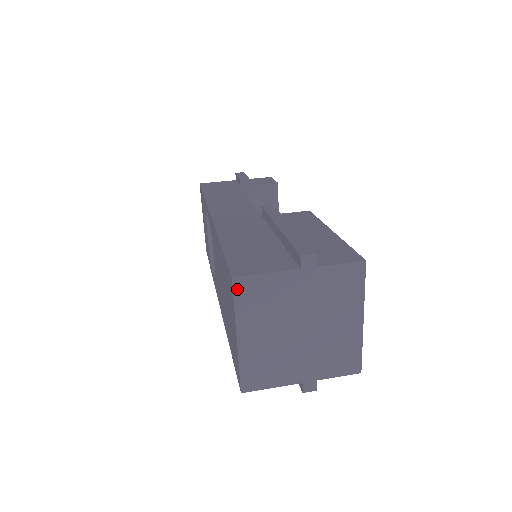
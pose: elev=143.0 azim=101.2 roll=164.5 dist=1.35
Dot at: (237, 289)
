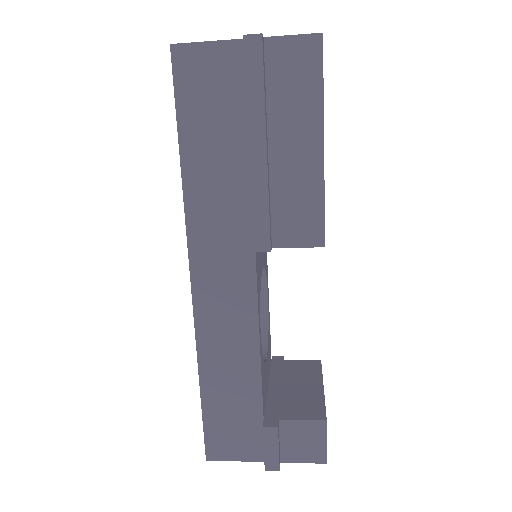
Dot at: occluded
